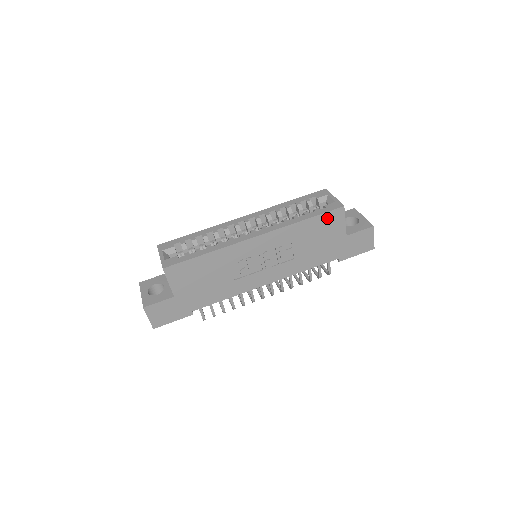
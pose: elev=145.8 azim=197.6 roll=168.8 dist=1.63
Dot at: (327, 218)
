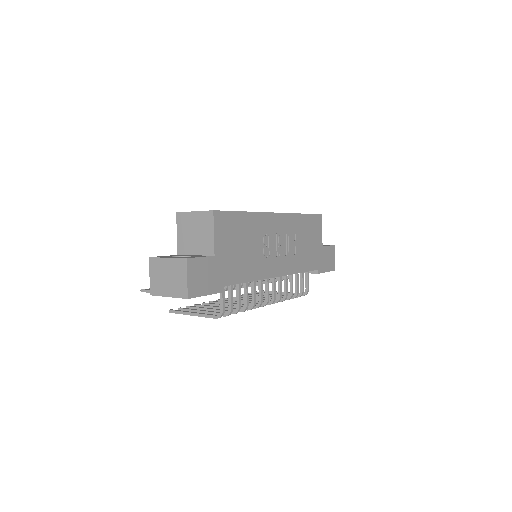
Dot at: (314, 220)
